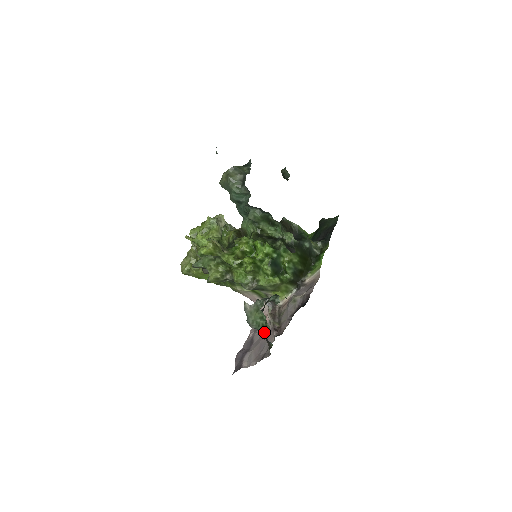
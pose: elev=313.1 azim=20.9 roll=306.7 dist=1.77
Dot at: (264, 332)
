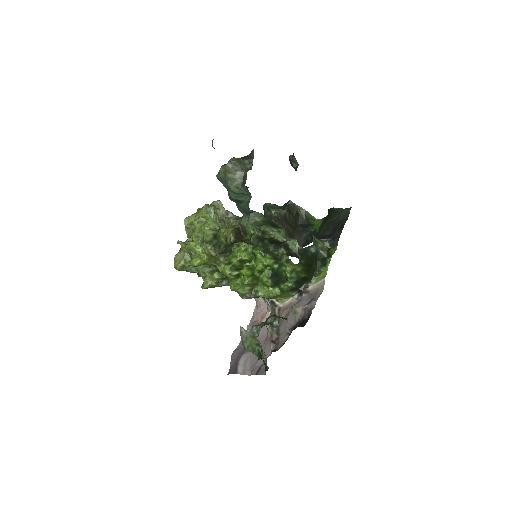
Dot at: (261, 335)
